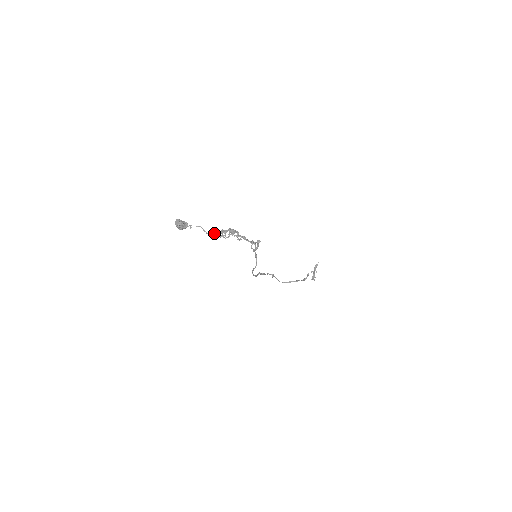
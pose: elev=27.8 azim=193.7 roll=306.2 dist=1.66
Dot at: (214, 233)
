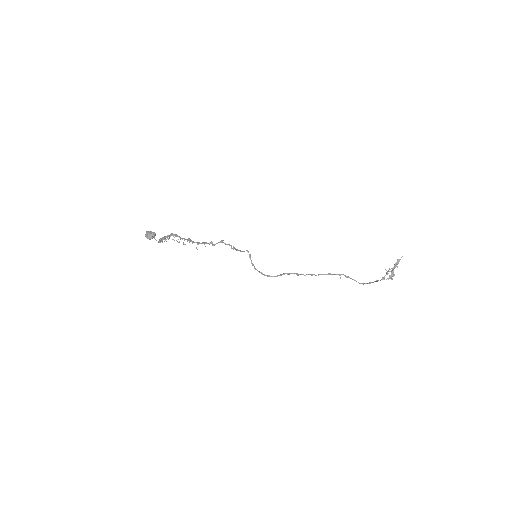
Dot at: (160, 239)
